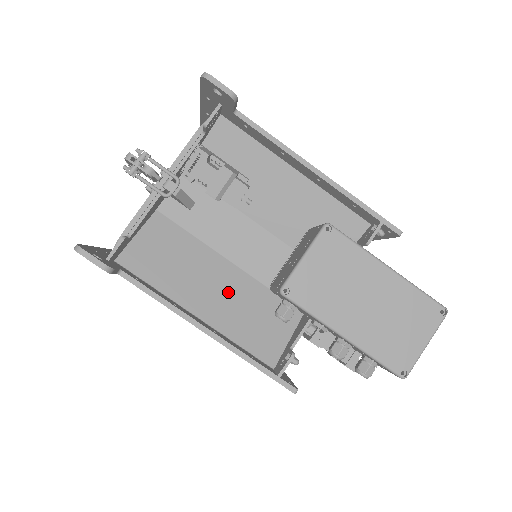
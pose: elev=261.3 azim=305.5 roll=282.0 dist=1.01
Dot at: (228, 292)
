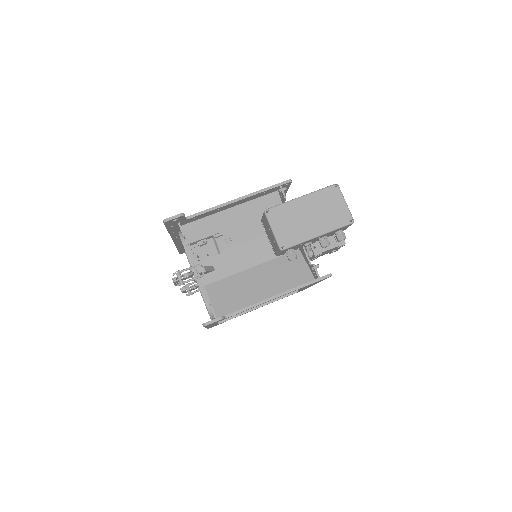
Dot at: (265, 278)
